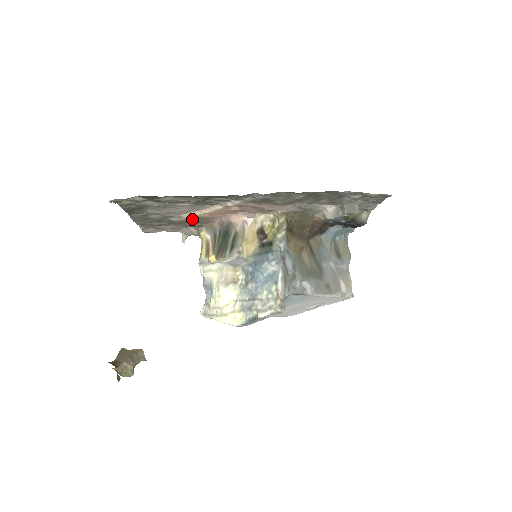
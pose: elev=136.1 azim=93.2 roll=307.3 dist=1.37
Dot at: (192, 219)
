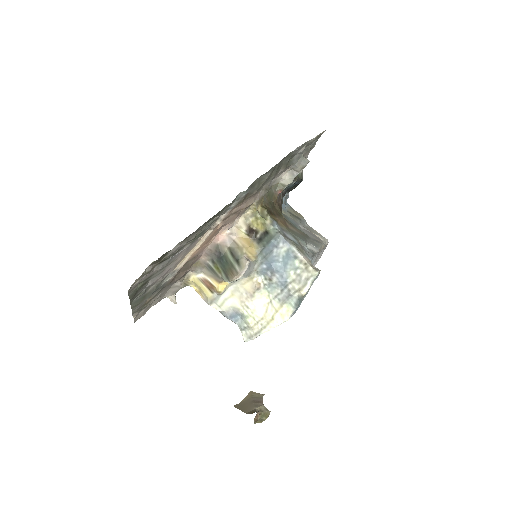
Dot at: (181, 268)
